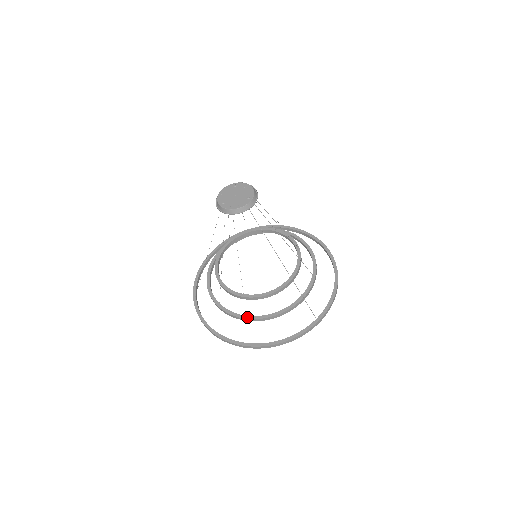
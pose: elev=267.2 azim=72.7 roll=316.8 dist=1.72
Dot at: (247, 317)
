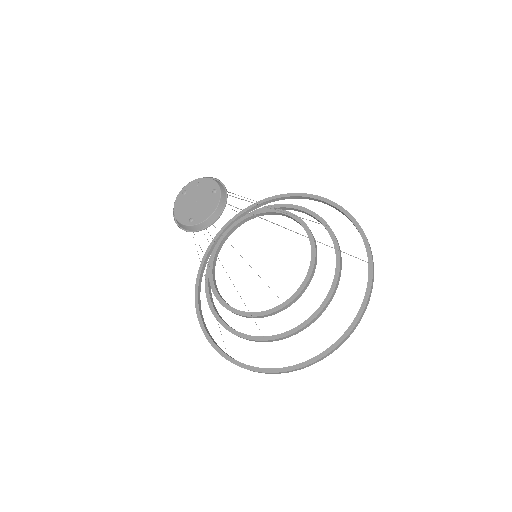
Dot at: (305, 323)
